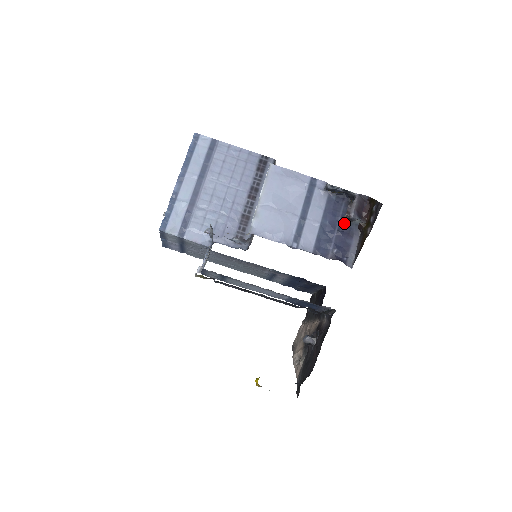
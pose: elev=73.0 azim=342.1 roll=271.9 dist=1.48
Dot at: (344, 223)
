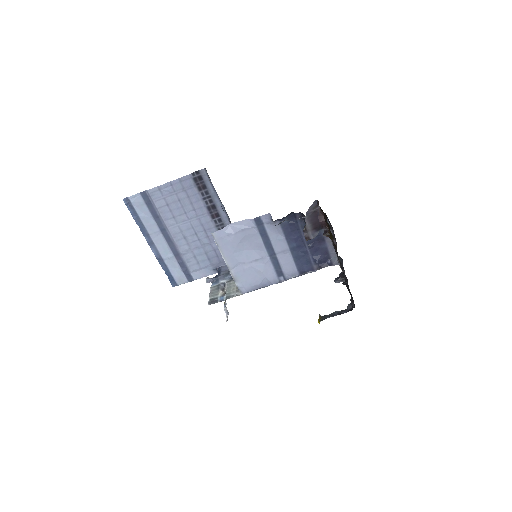
Dot at: occluded
